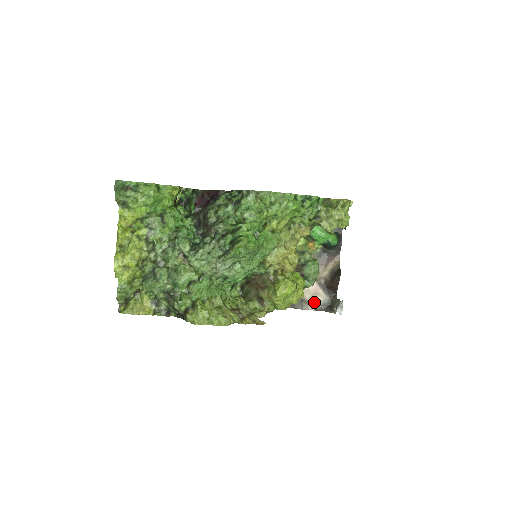
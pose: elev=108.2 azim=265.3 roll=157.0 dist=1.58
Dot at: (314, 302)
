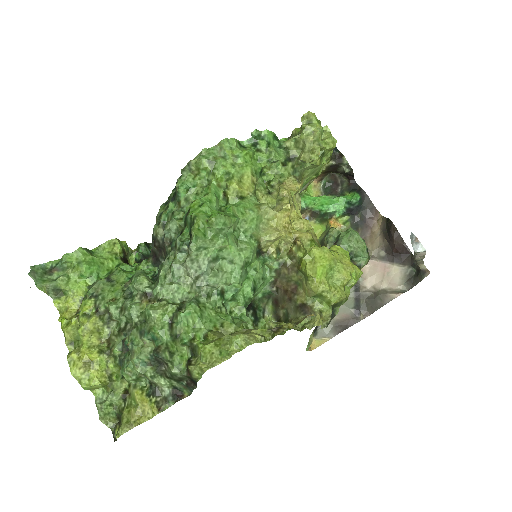
Dot at: (393, 285)
